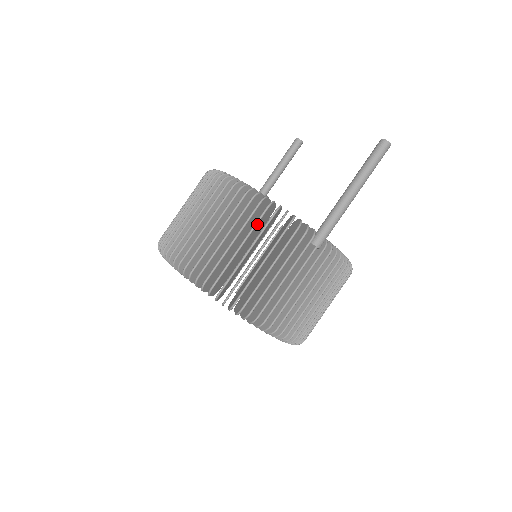
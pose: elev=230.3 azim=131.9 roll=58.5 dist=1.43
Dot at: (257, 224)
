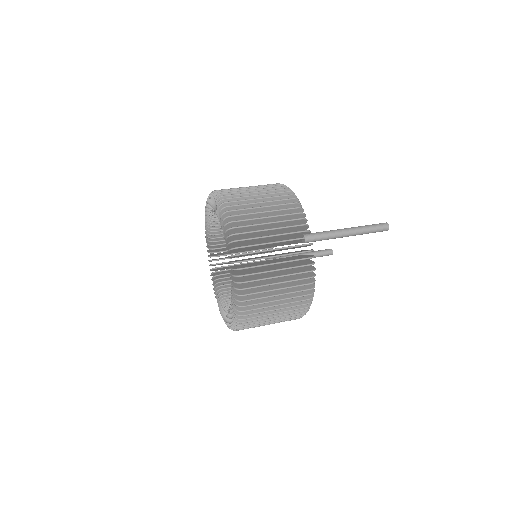
Dot at: (281, 201)
